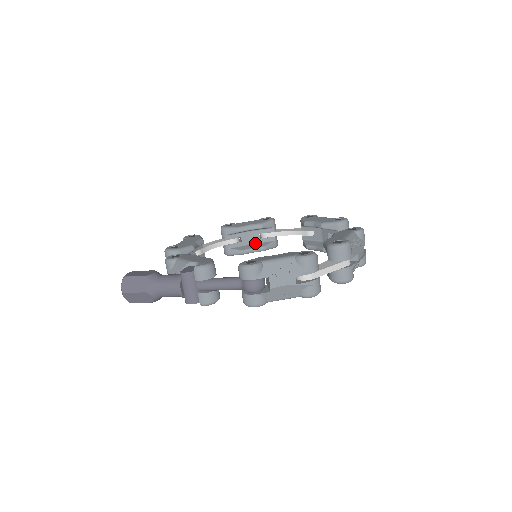
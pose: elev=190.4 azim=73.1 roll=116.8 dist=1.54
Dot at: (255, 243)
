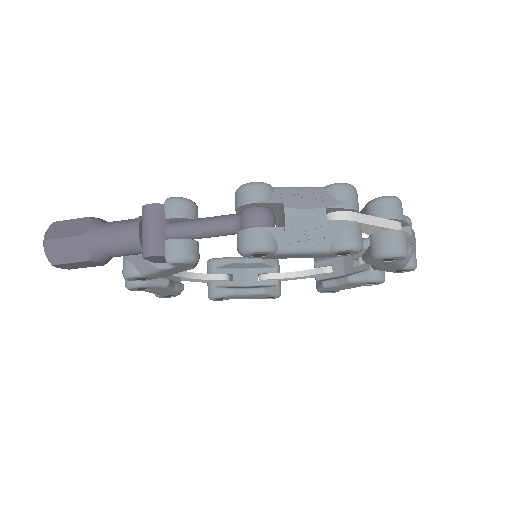
Dot at: (251, 286)
